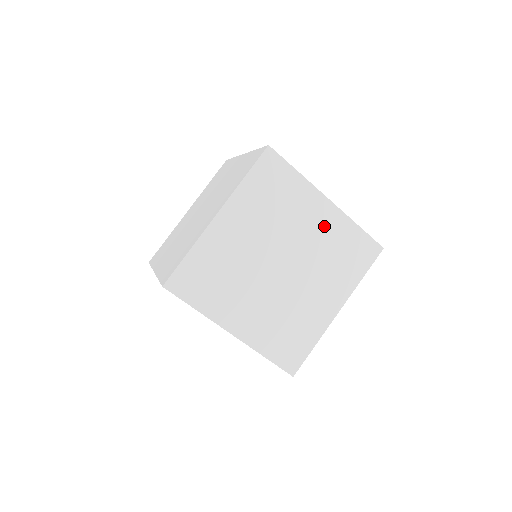
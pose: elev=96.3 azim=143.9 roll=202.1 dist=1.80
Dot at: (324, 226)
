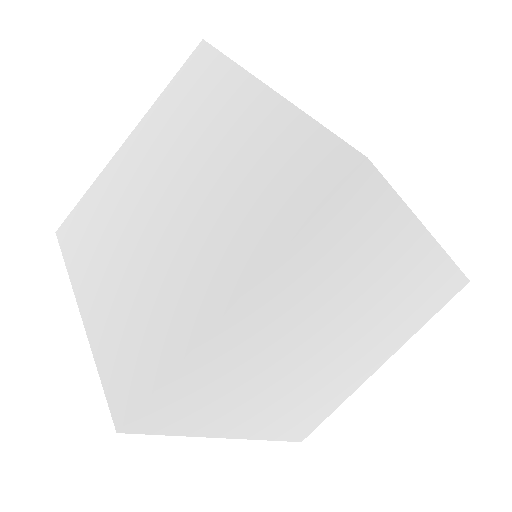
Dot at: (407, 275)
